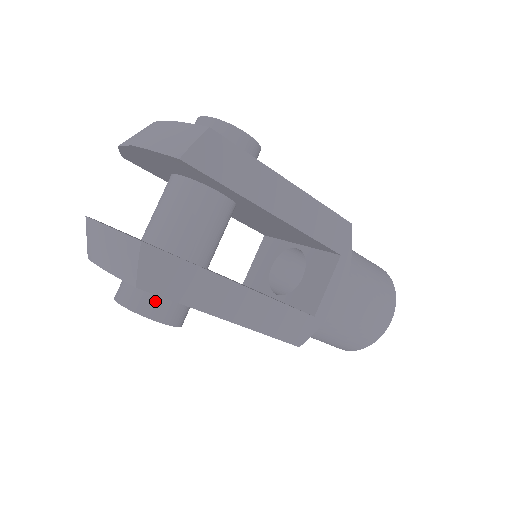
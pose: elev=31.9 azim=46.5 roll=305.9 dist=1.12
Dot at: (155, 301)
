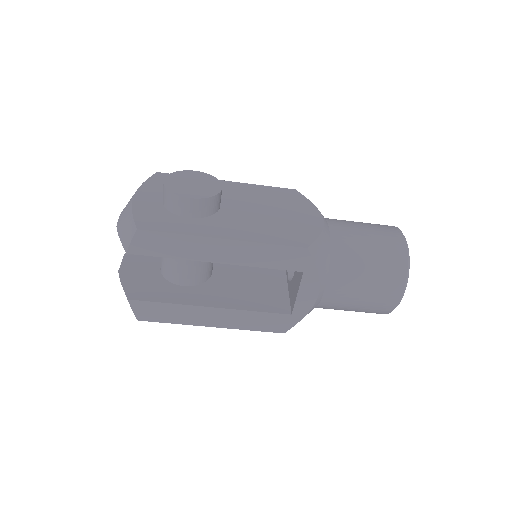
Dot at: occluded
